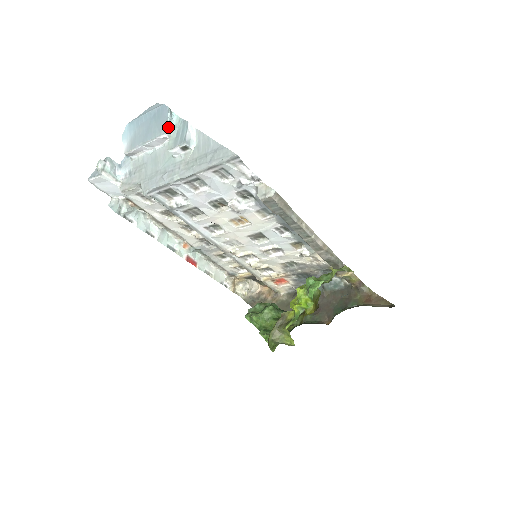
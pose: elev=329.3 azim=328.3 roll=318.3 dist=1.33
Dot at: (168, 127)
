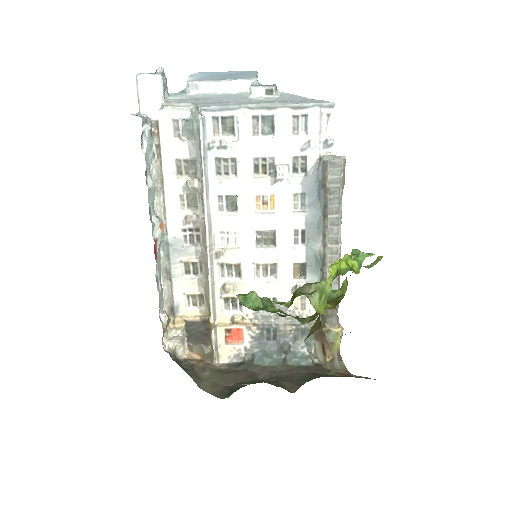
Dot at: (256, 77)
